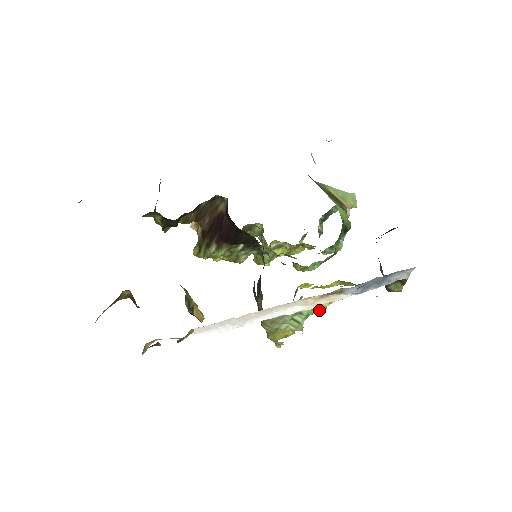
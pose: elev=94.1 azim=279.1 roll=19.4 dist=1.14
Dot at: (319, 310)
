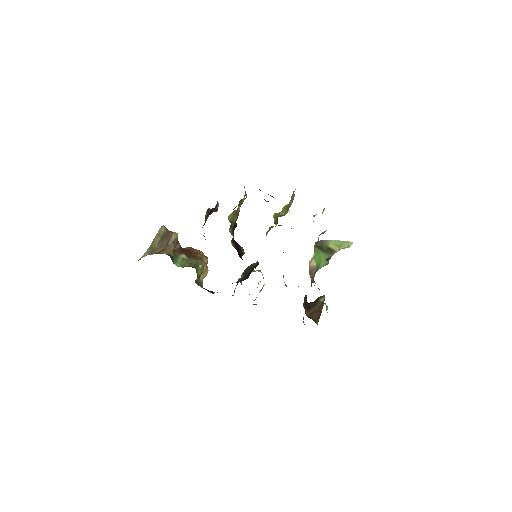
Dot at: occluded
